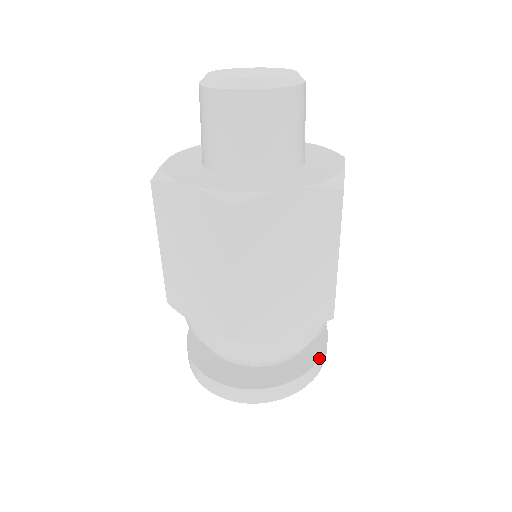
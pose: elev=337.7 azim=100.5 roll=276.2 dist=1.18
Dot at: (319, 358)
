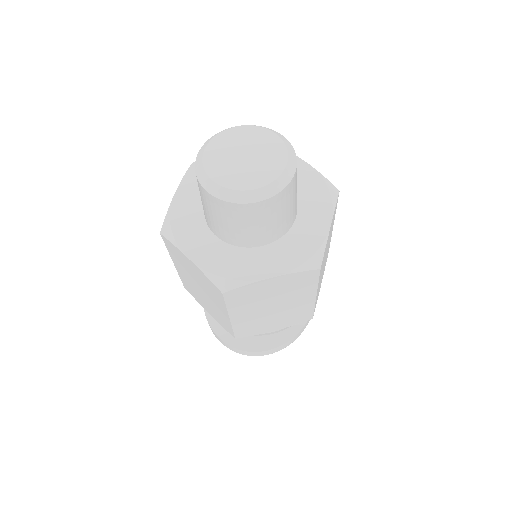
Dot at: (304, 325)
